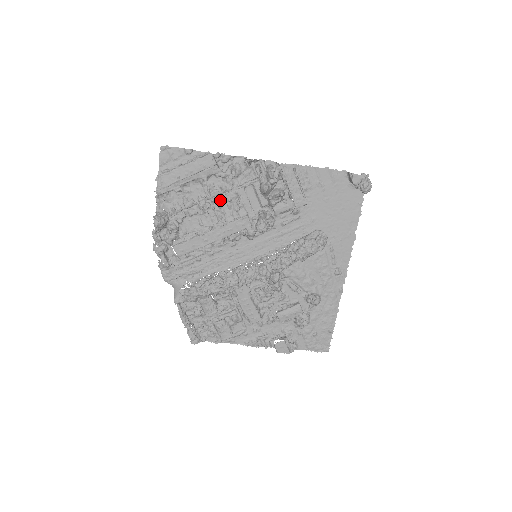
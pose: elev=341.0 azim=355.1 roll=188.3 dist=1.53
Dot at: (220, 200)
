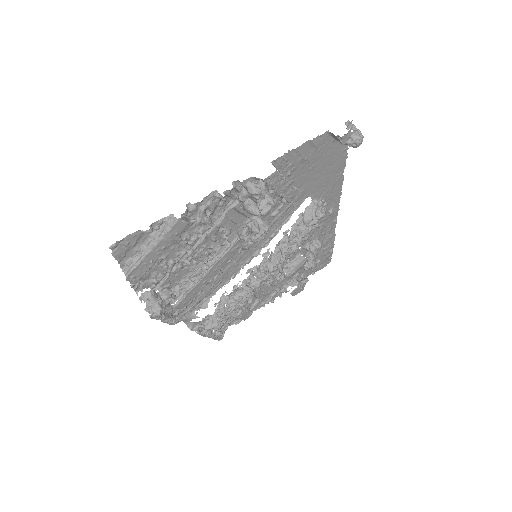
Dot at: (203, 243)
